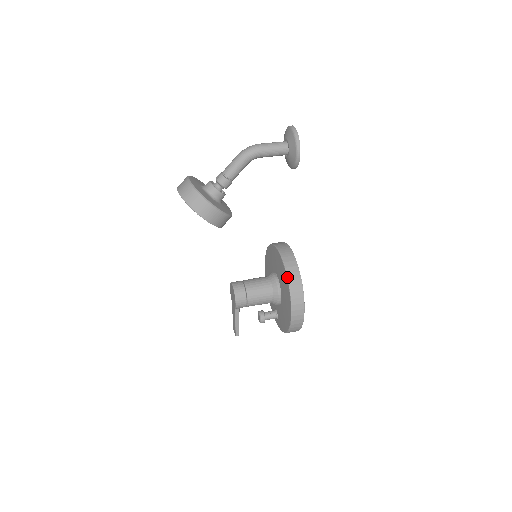
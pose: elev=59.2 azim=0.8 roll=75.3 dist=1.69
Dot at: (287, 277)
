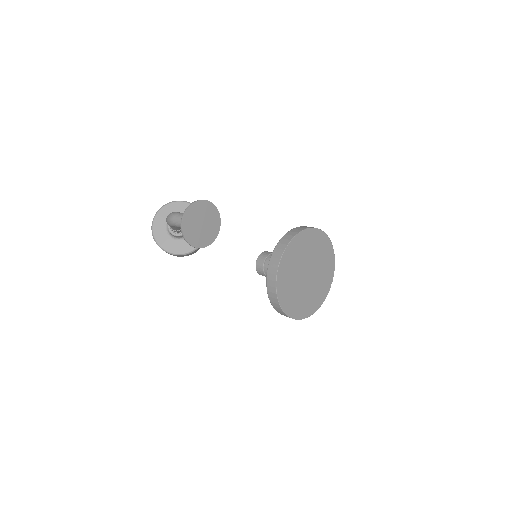
Dot at: (267, 293)
